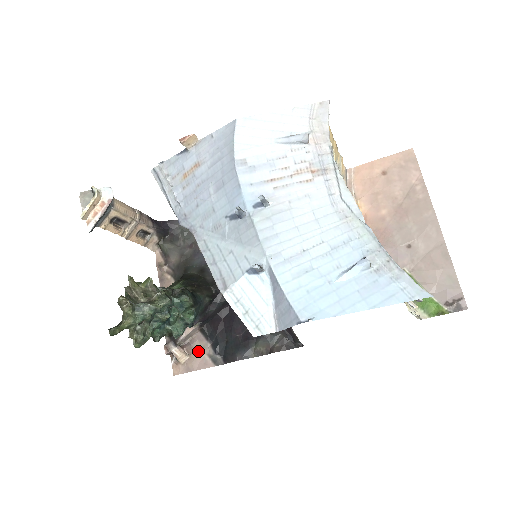
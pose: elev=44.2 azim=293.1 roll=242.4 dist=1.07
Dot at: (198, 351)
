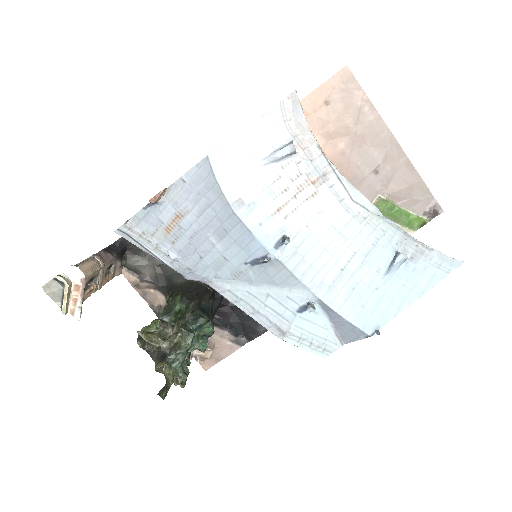
Dot at: (218, 342)
